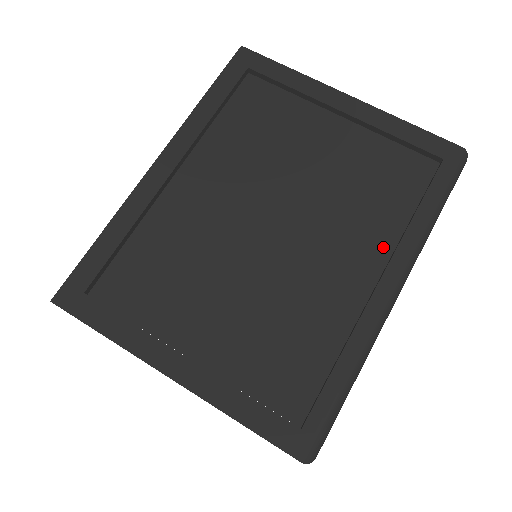
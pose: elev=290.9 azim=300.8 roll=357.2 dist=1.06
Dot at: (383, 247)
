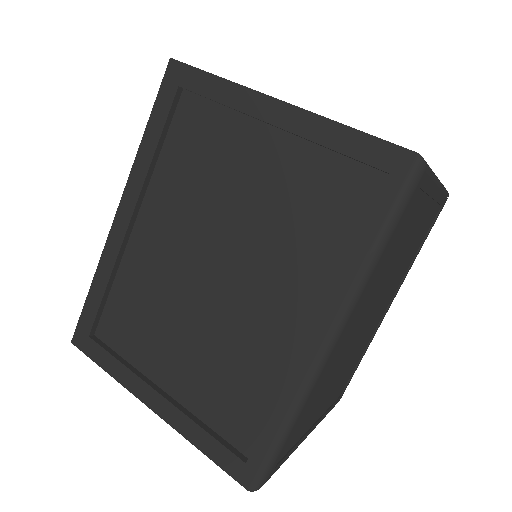
Dot at: (321, 289)
